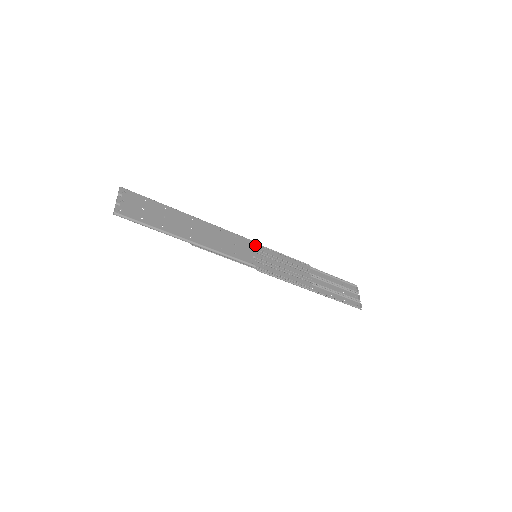
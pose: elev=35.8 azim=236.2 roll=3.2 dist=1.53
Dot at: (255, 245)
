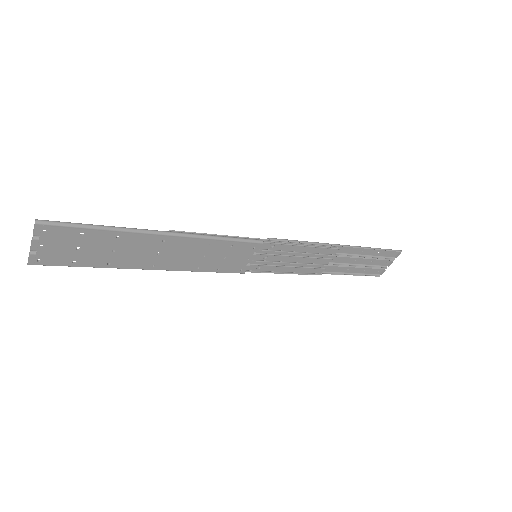
Dot at: (263, 243)
